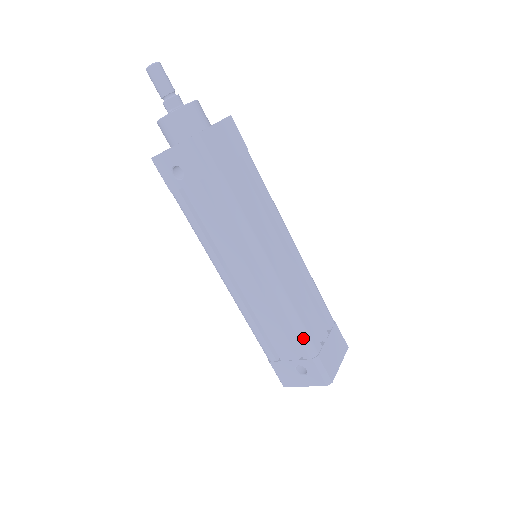
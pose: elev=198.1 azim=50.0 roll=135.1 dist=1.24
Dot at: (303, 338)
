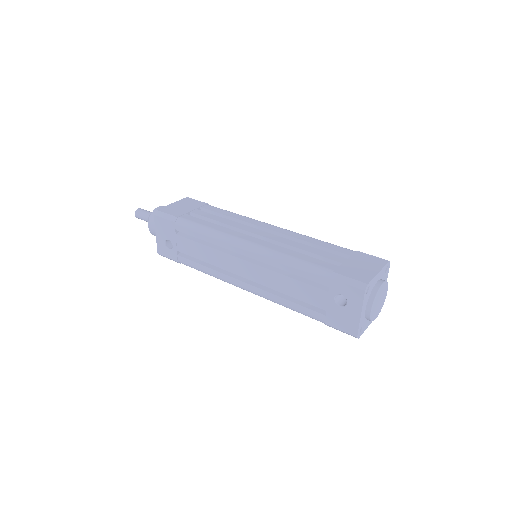
Dot at: (308, 268)
